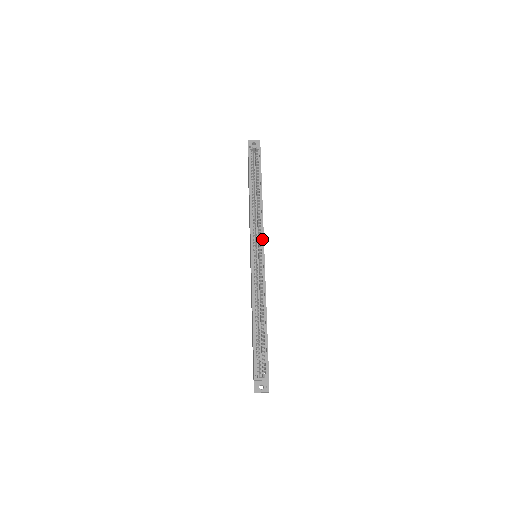
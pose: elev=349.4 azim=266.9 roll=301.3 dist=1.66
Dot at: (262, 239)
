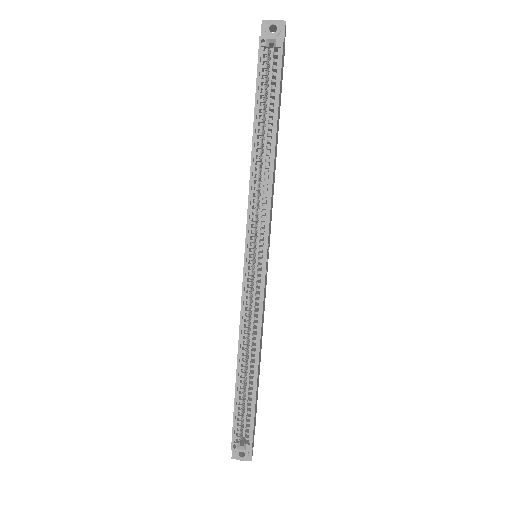
Dot at: (265, 239)
